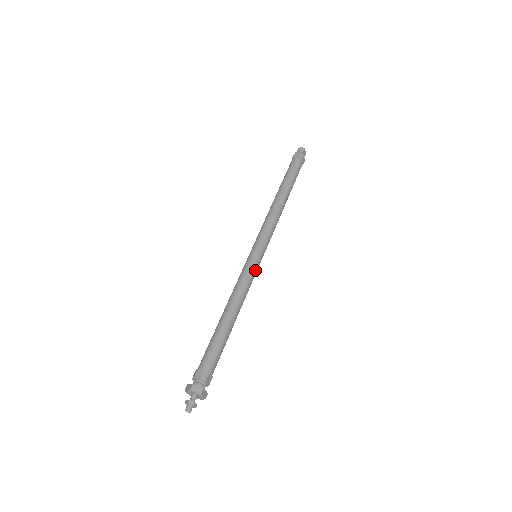
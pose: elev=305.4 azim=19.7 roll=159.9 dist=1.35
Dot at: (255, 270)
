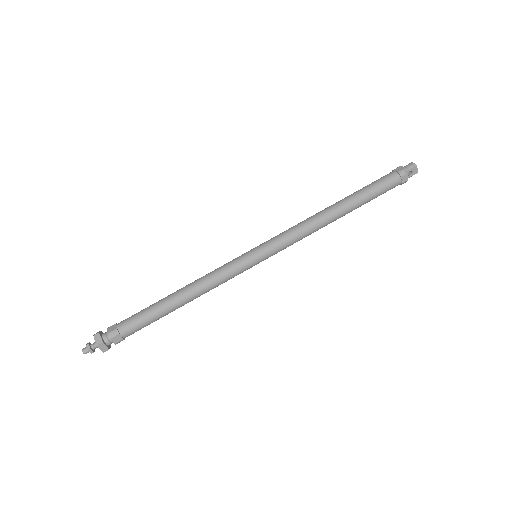
Dot at: (240, 269)
